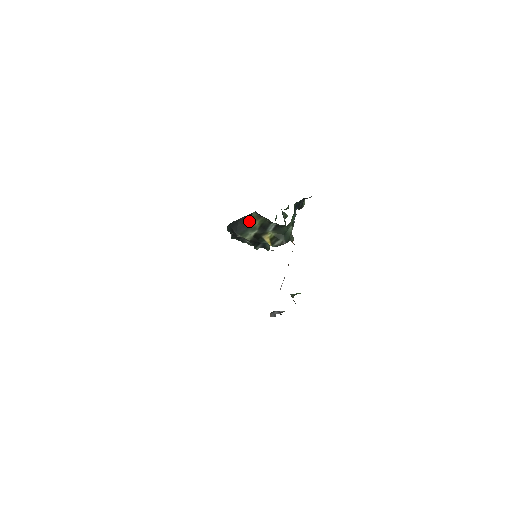
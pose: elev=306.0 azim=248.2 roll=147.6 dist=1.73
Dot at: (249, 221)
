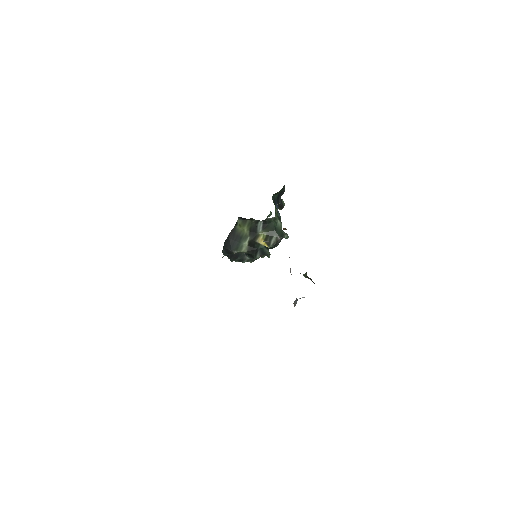
Dot at: (238, 232)
